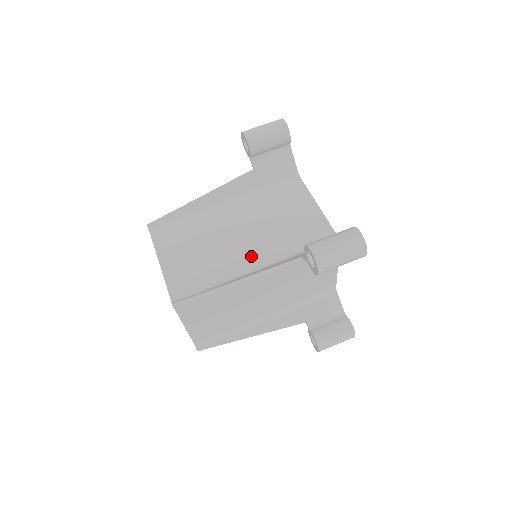
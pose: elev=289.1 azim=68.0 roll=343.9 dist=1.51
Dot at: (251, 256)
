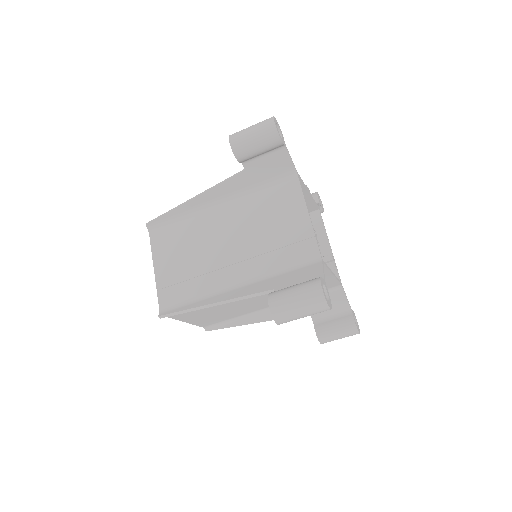
Dot at: (265, 305)
